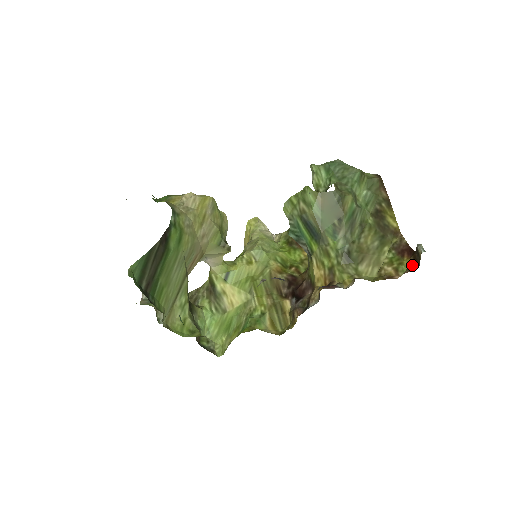
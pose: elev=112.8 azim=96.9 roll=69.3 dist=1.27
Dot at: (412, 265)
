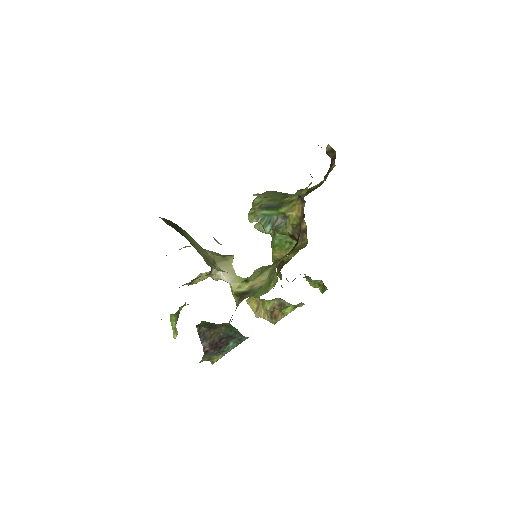
Dot at: occluded
